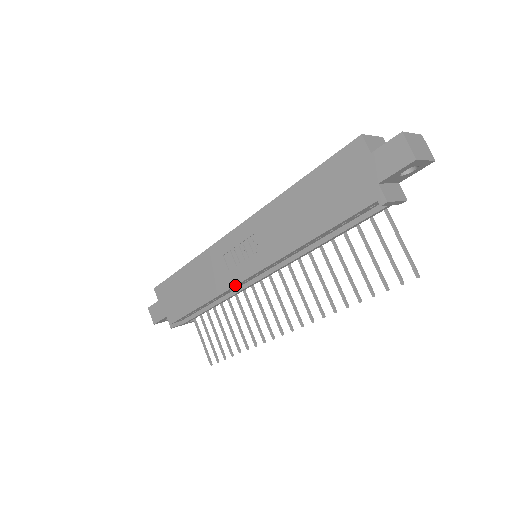
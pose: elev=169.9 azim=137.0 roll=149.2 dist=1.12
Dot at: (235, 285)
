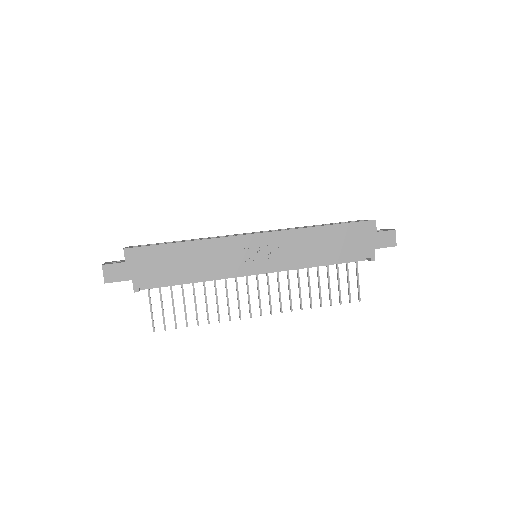
Dot at: (241, 274)
